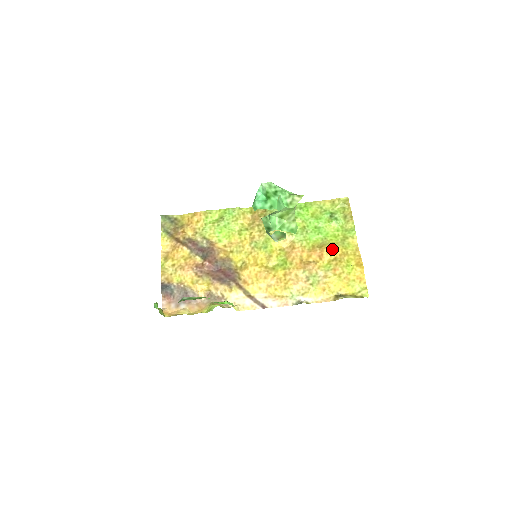
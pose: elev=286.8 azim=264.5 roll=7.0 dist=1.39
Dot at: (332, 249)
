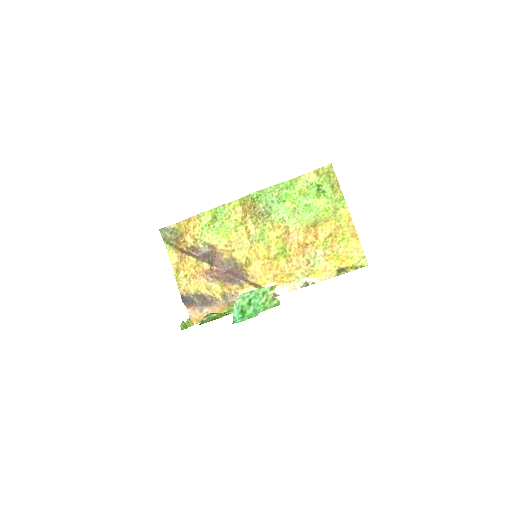
Dot at: (325, 226)
